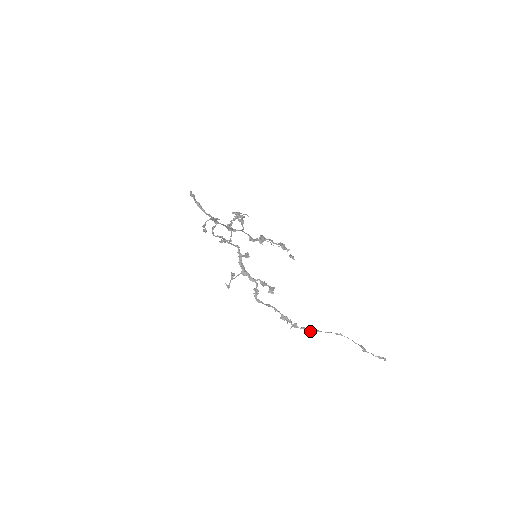
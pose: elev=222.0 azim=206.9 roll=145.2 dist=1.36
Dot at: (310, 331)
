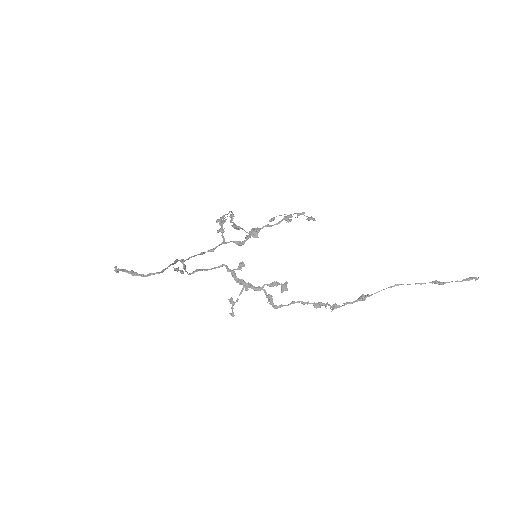
Dot at: occluded
